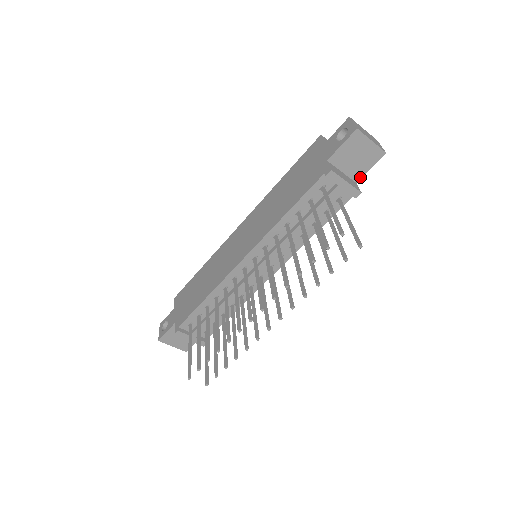
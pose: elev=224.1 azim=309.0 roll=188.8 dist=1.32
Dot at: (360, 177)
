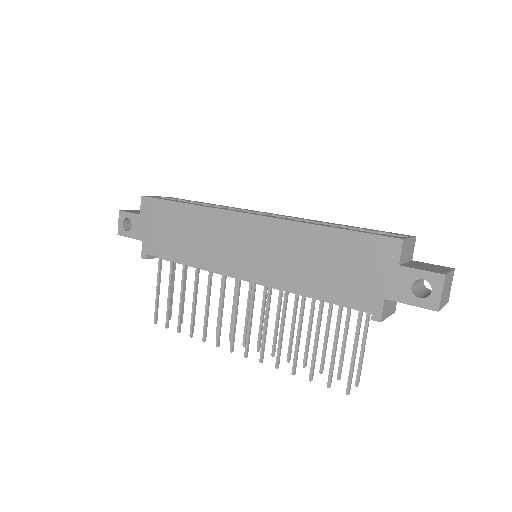
Dot at: occluded
